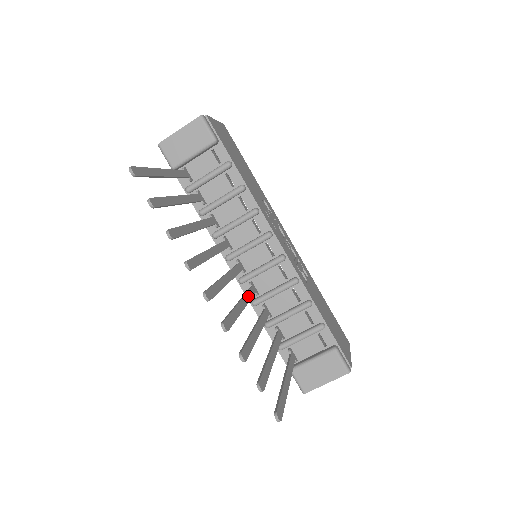
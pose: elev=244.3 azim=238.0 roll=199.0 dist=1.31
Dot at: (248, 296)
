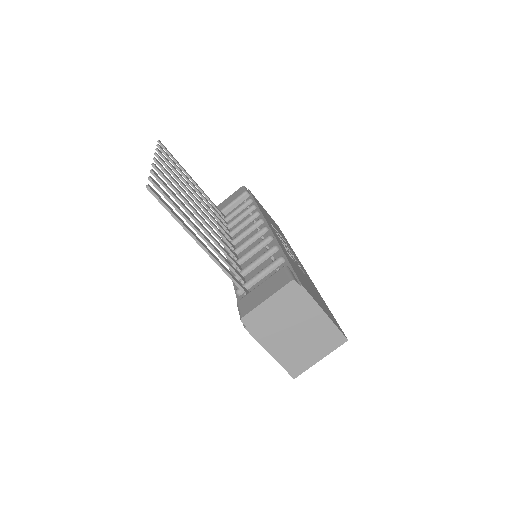
Dot at: (216, 233)
